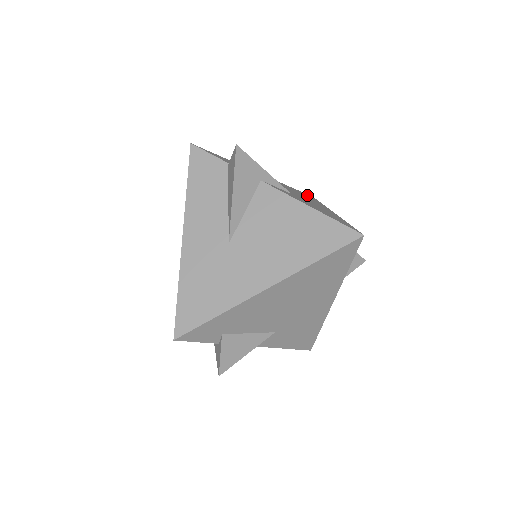
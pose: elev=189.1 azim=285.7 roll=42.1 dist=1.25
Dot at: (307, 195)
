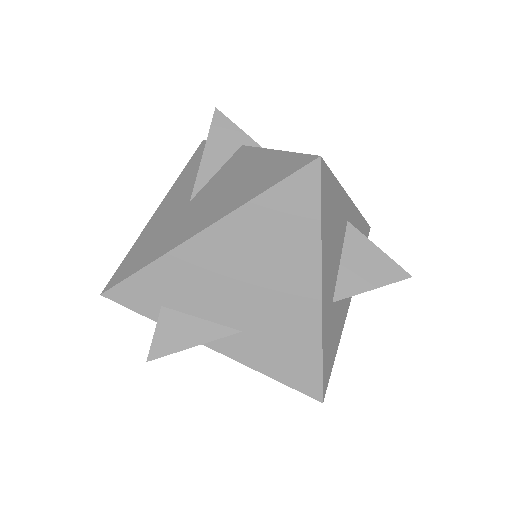
Dot at: occluded
